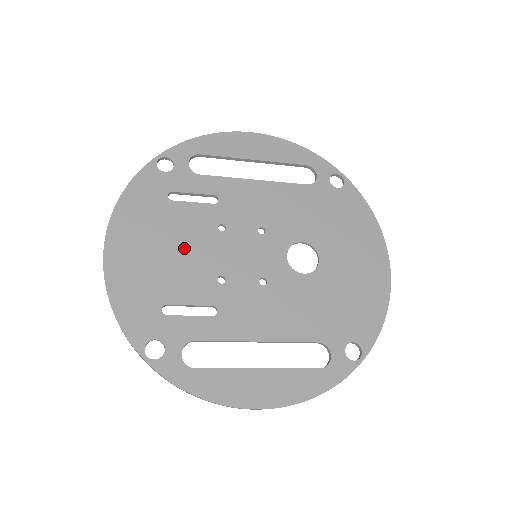
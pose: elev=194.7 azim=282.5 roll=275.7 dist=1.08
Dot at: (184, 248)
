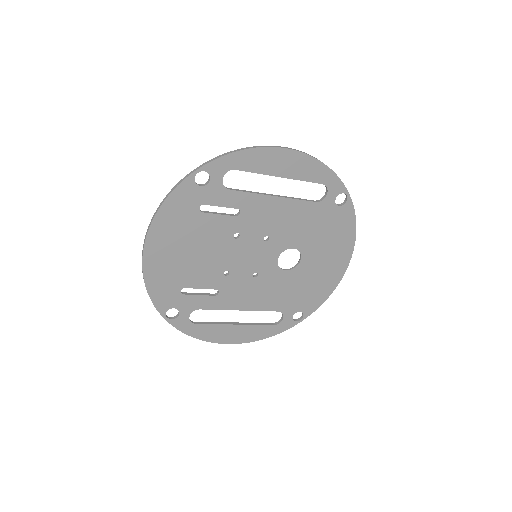
Dot at: (204, 250)
